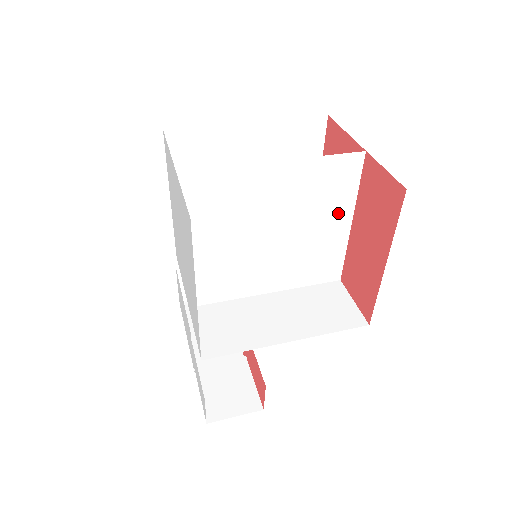
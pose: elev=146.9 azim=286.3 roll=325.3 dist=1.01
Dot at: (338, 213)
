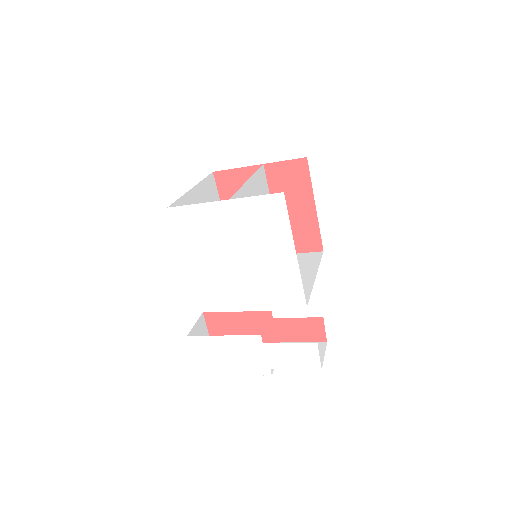
Dot at: occluded
